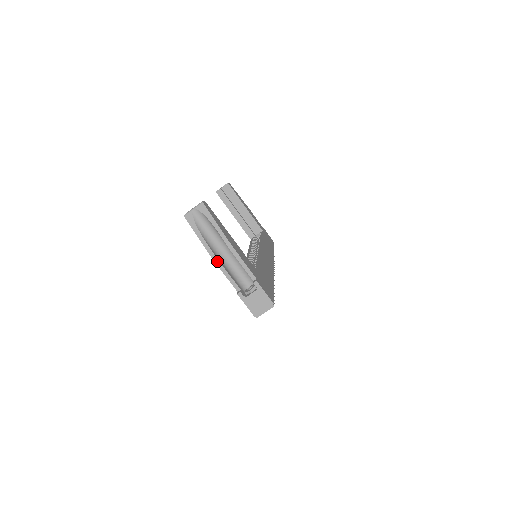
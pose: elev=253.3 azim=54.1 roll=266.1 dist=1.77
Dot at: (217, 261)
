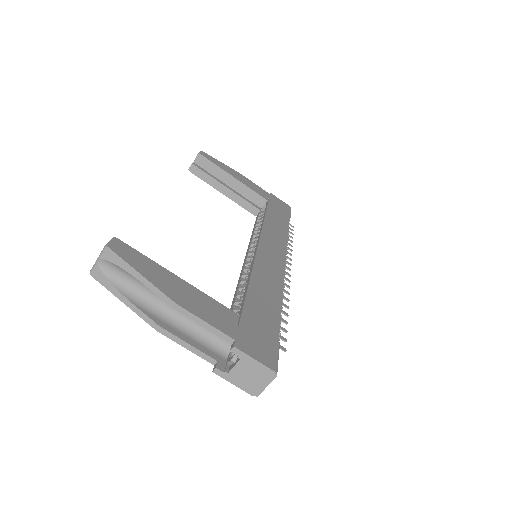
Dot at: (163, 331)
